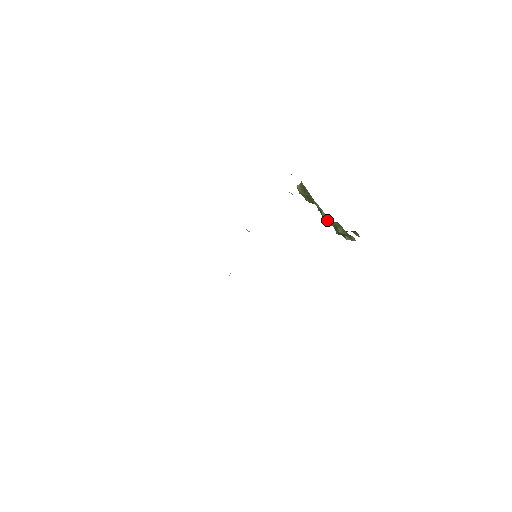
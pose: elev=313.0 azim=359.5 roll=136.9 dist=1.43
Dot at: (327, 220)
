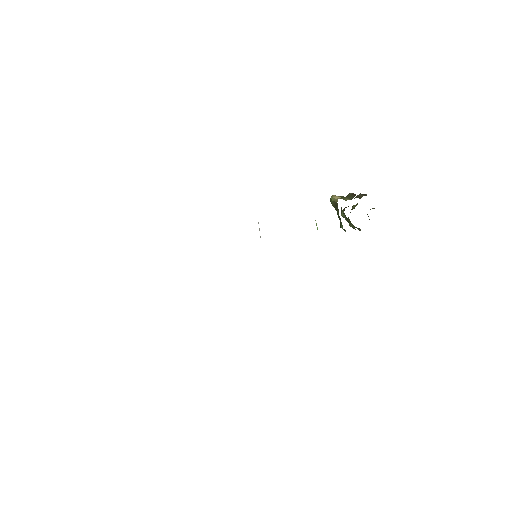
Dot at: (345, 217)
